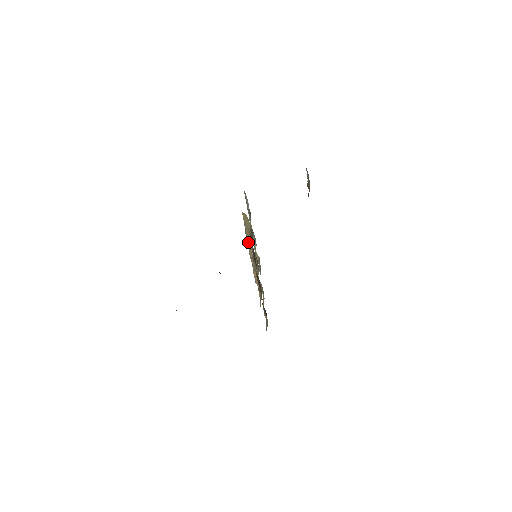
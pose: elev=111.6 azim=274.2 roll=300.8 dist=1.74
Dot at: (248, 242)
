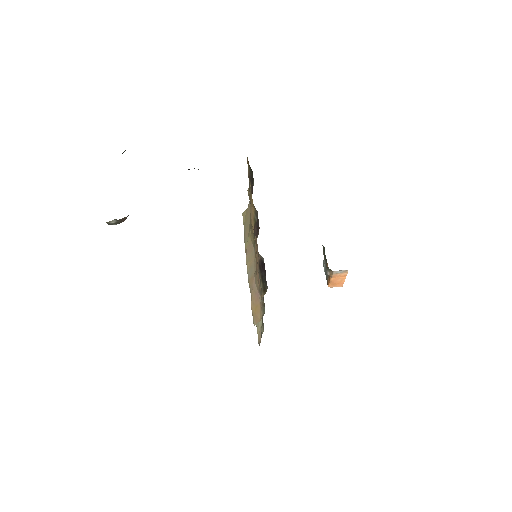
Dot at: (247, 251)
